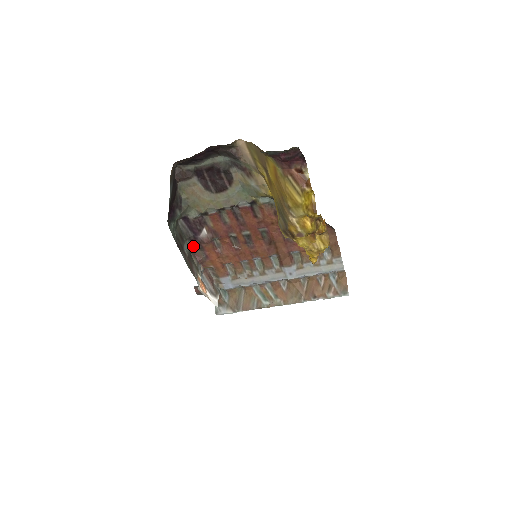
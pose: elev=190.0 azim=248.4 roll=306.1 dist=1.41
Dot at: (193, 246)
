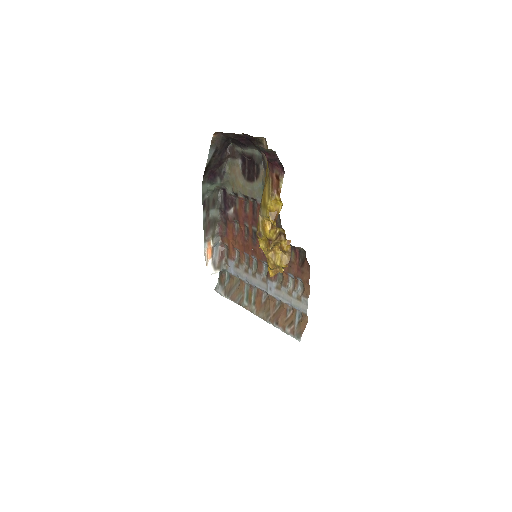
Dot at: (221, 218)
